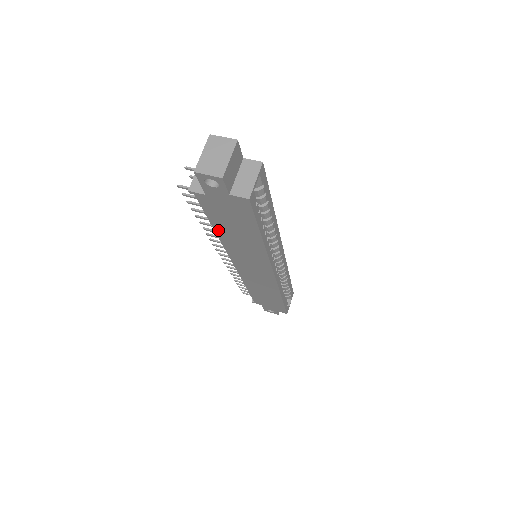
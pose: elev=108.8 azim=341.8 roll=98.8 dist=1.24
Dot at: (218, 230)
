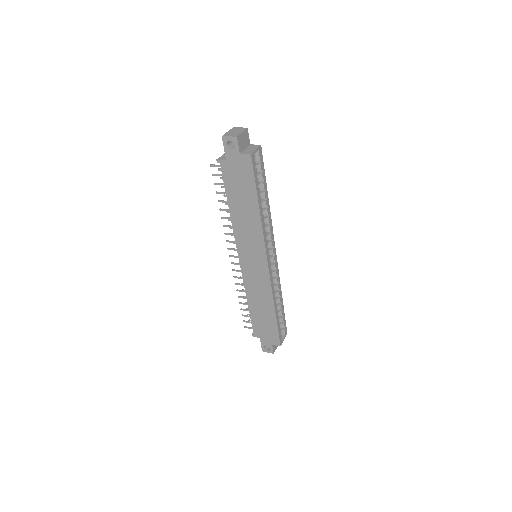
Dot at: (231, 206)
